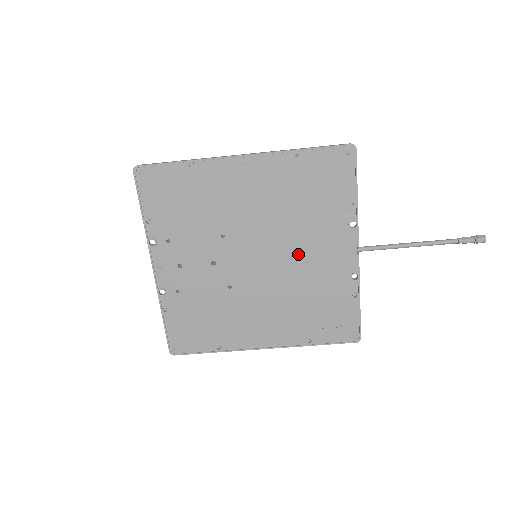
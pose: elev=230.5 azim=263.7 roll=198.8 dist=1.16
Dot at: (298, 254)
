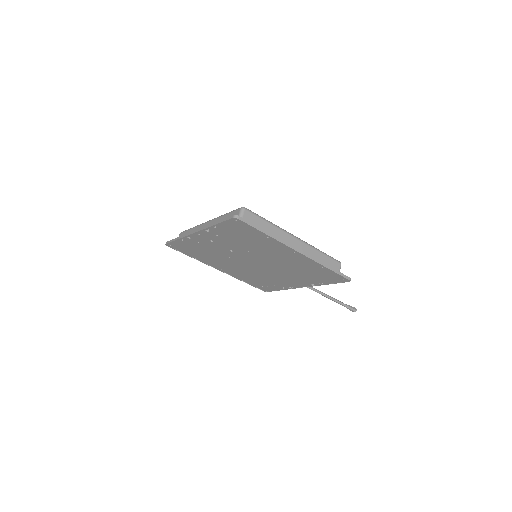
Dot at: (277, 273)
